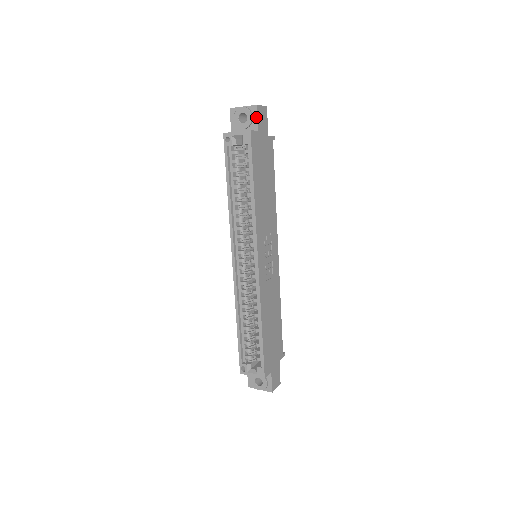
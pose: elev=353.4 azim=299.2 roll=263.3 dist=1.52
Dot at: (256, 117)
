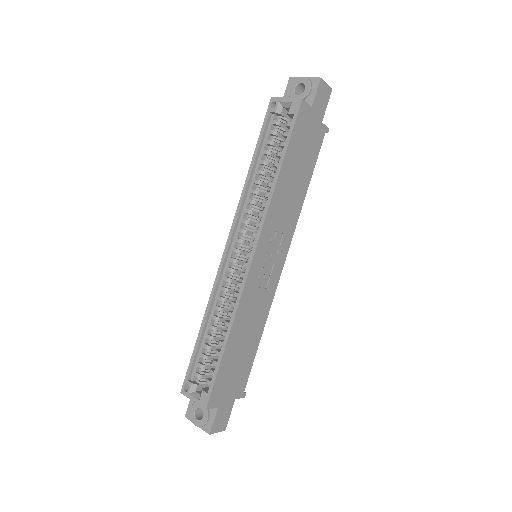
Dot at: (315, 91)
